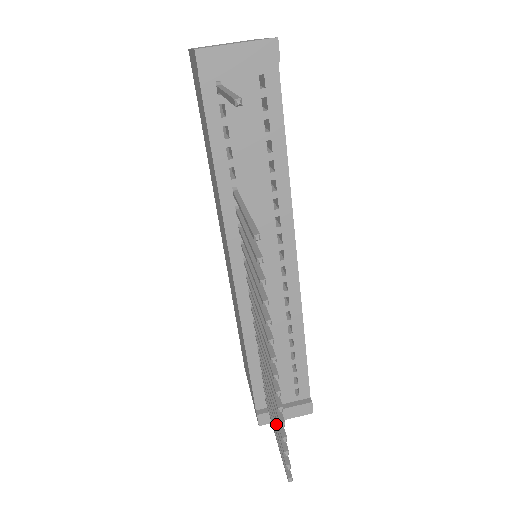
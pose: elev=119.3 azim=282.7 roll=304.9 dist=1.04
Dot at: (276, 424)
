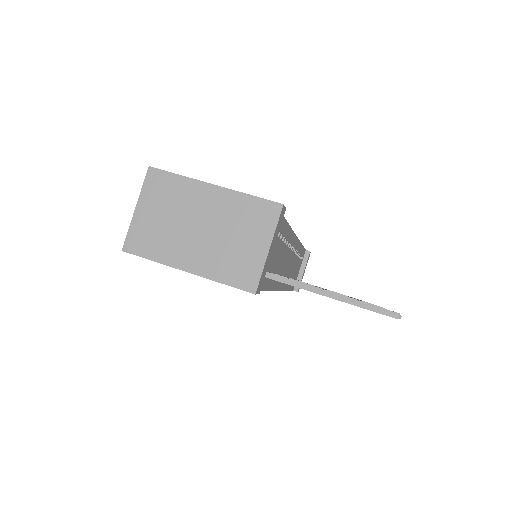
Dot at: occluded
